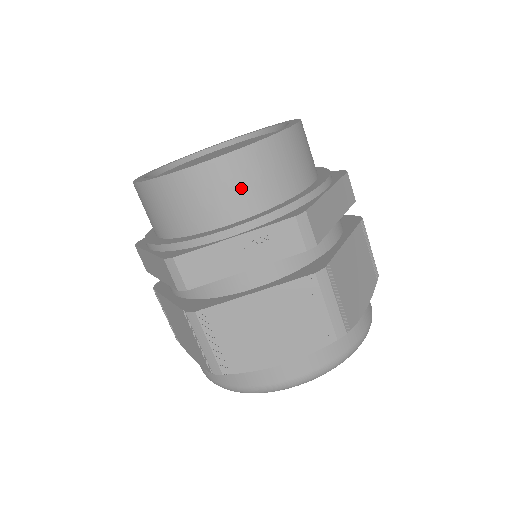
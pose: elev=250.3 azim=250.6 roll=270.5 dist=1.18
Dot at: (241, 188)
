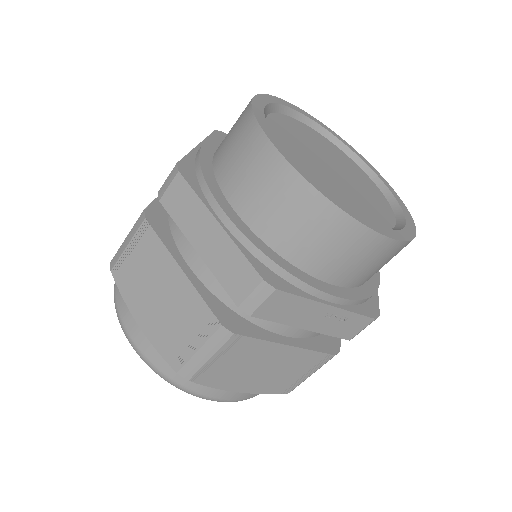
Dot at: (367, 266)
